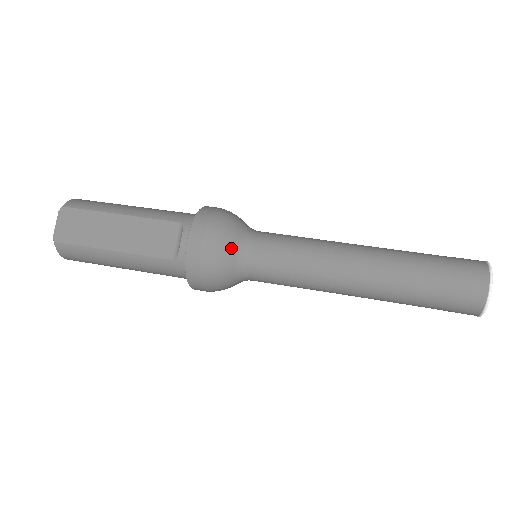
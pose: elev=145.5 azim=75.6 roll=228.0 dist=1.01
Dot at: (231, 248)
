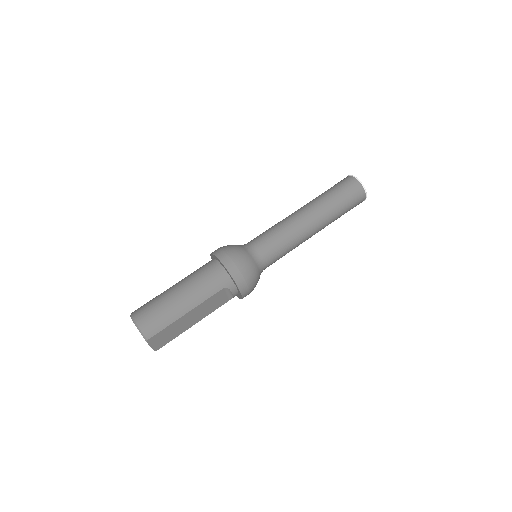
Dot at: (259, 275)
